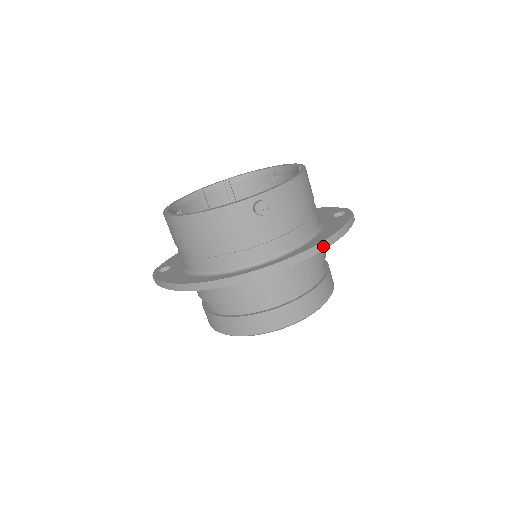
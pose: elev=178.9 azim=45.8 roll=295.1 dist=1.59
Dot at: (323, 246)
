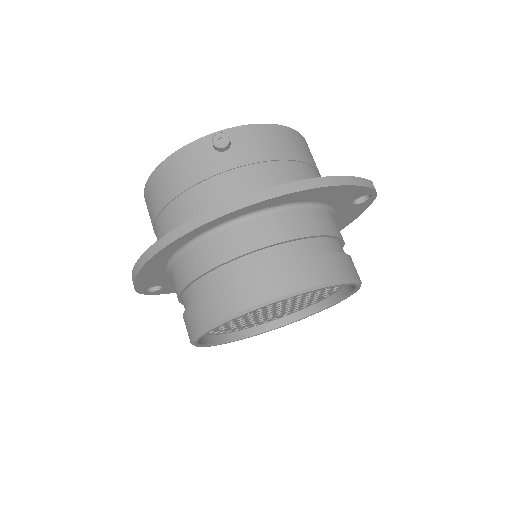
Dot at: (307, 185)
